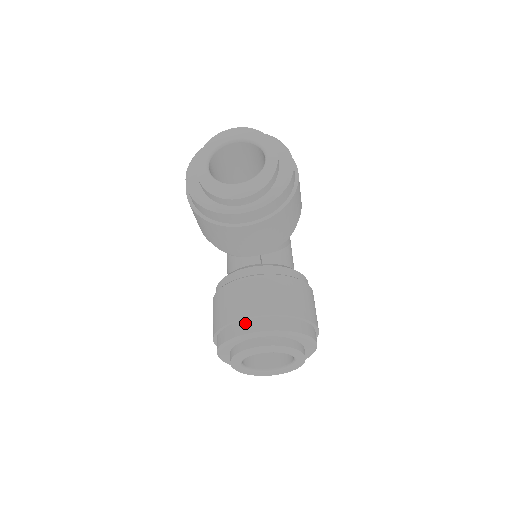
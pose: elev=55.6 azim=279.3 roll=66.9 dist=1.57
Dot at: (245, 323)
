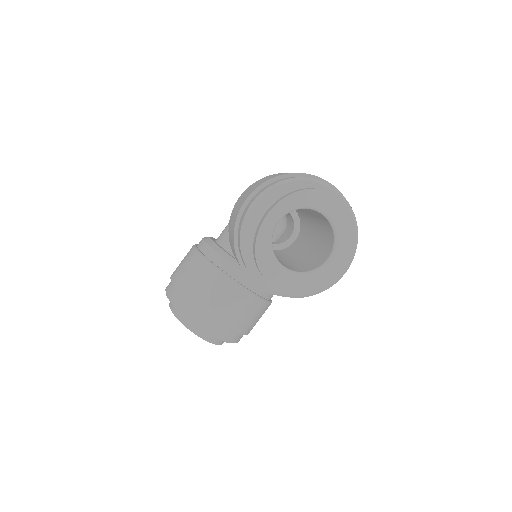
Dot at: (200, 313)
